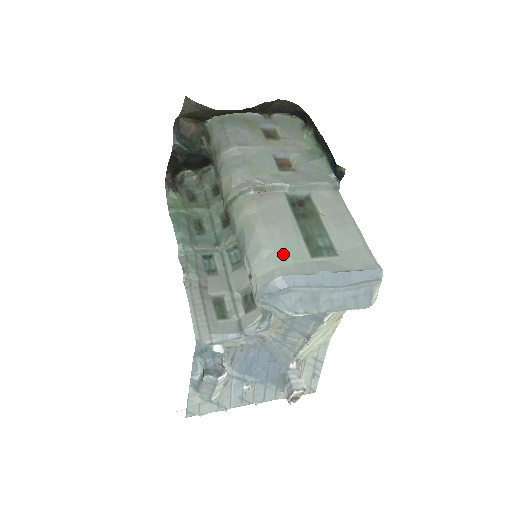
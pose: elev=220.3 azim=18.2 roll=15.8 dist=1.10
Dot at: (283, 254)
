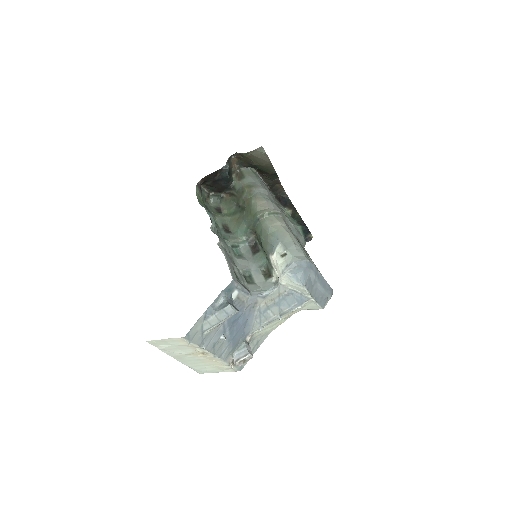
Dot at: (304, 253)
